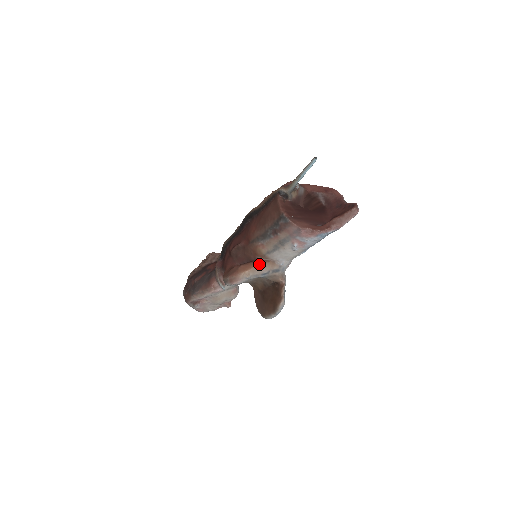
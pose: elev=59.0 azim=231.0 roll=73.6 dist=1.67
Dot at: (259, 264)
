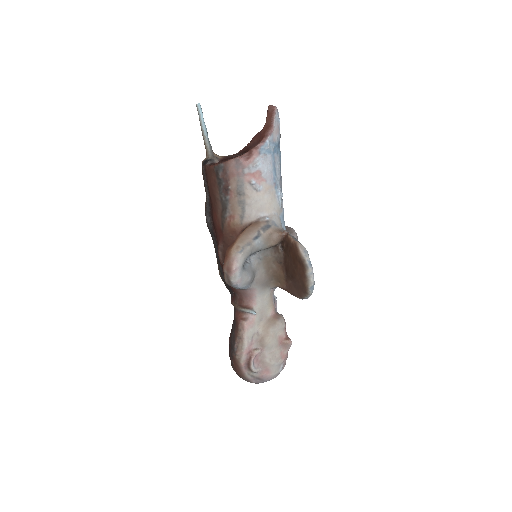
Dot at: (242, 233)
